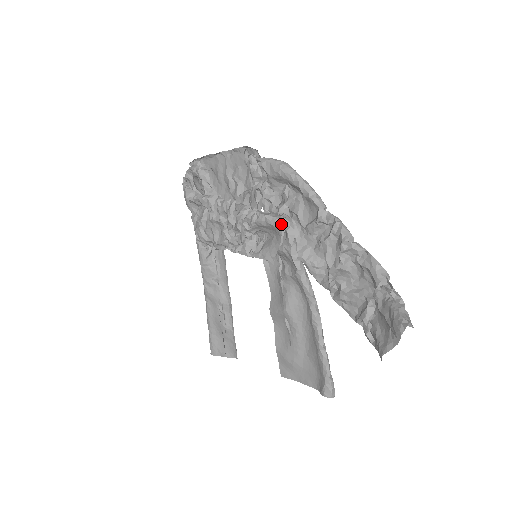
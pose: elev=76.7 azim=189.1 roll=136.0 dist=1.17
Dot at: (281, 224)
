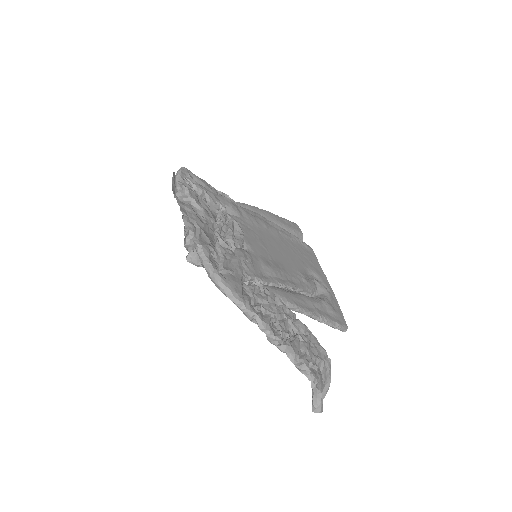
Dot at: occluded
